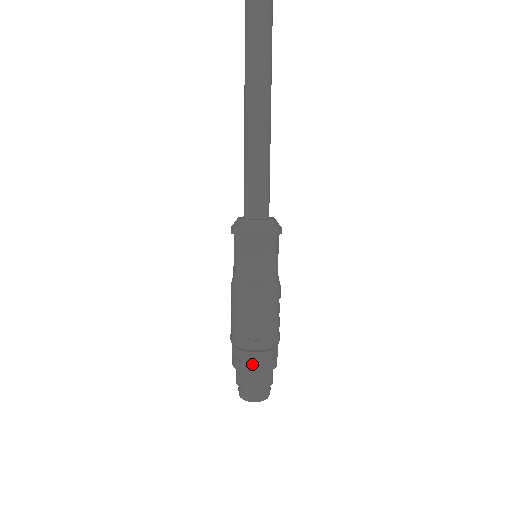
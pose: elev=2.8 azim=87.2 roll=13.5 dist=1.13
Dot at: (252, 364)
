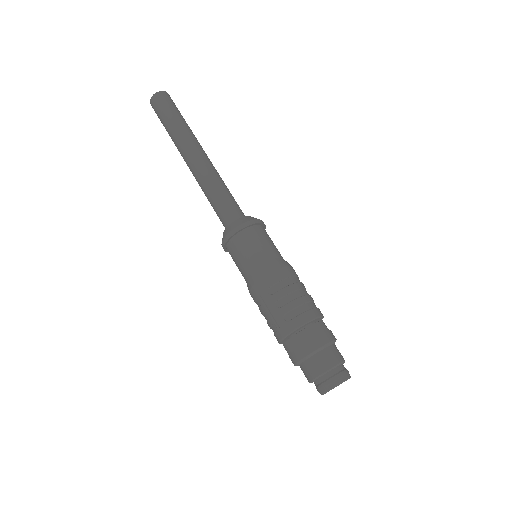
Dot at: (294, 351)
